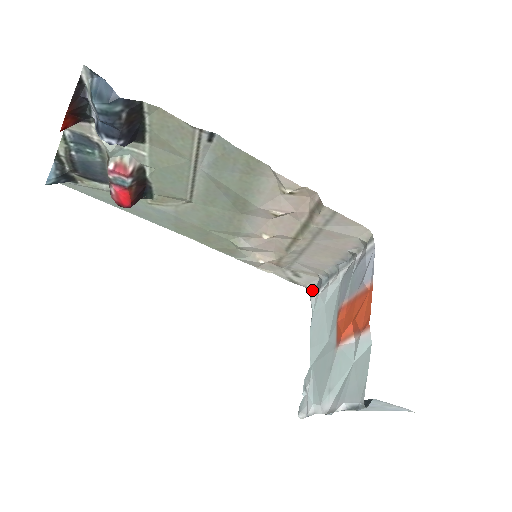
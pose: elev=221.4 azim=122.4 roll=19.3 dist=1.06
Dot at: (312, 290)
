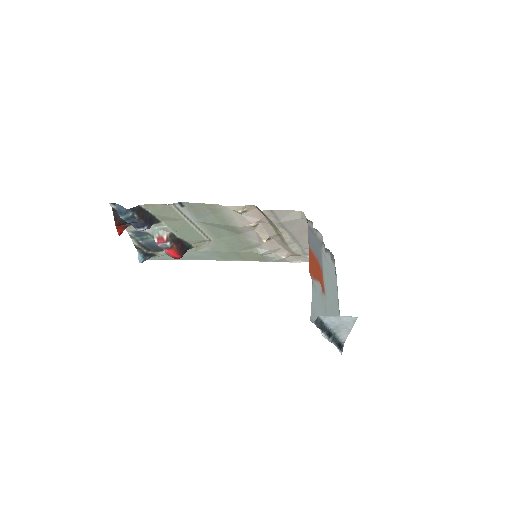
Dot at: occluded
